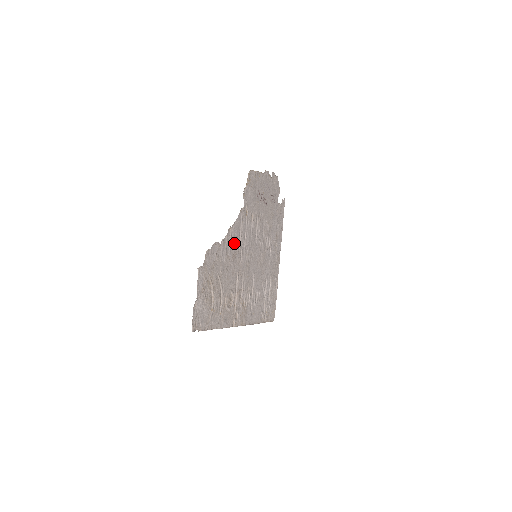
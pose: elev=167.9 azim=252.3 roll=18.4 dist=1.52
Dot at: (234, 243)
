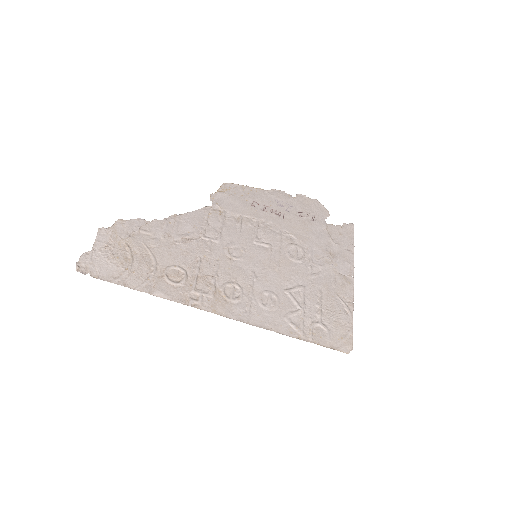
Dot at: (187, 230)
